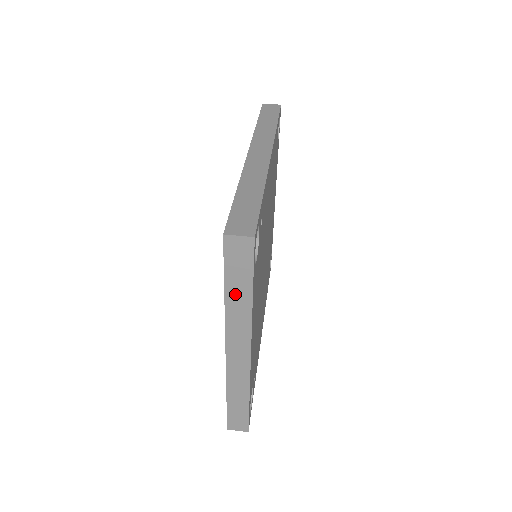
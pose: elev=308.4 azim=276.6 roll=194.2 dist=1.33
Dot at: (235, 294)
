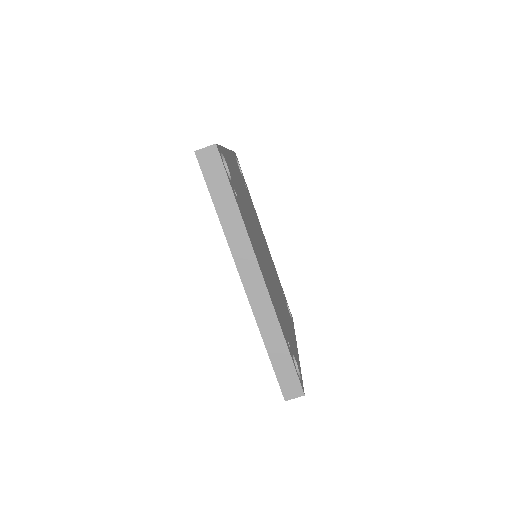
Dot at: occluded
